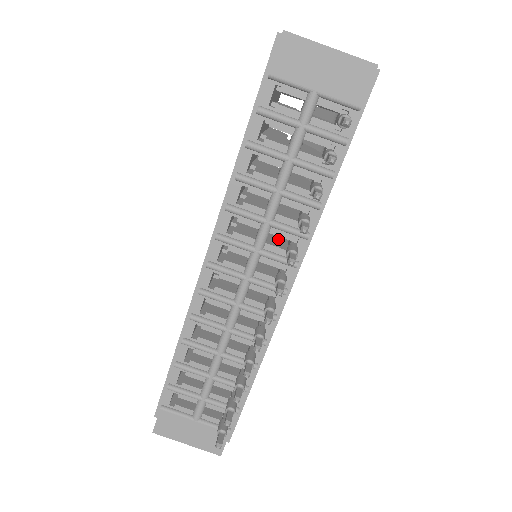
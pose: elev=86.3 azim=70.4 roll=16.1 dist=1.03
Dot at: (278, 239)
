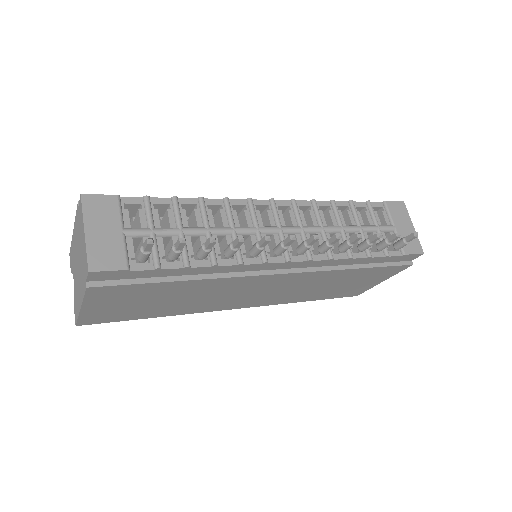
Dot at: occluded
